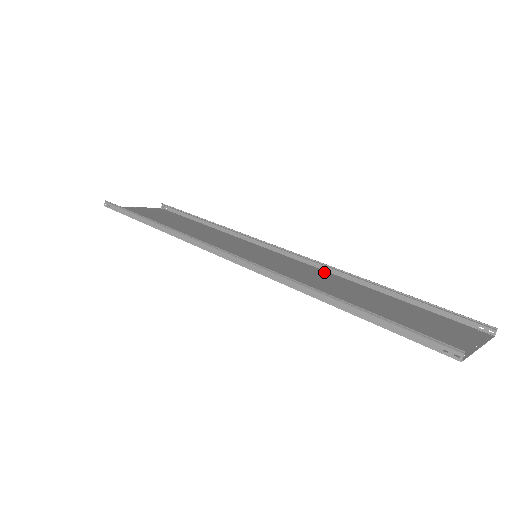
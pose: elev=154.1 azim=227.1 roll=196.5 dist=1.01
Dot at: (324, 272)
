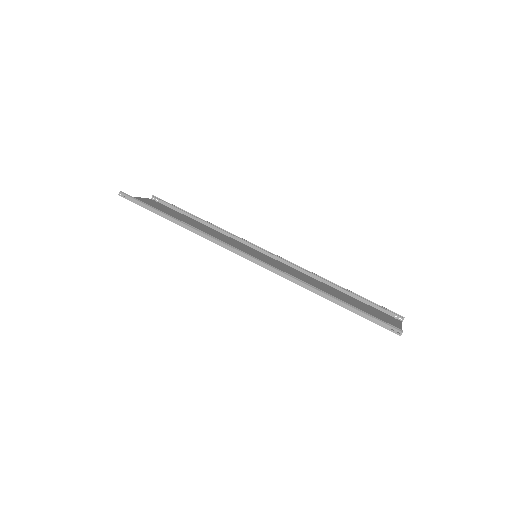
Dot at: (299, 272)
